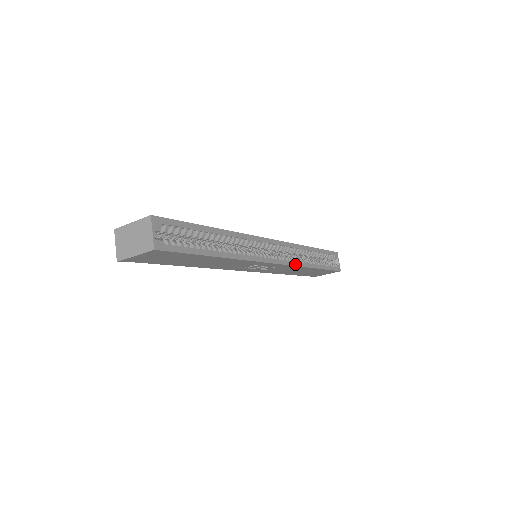
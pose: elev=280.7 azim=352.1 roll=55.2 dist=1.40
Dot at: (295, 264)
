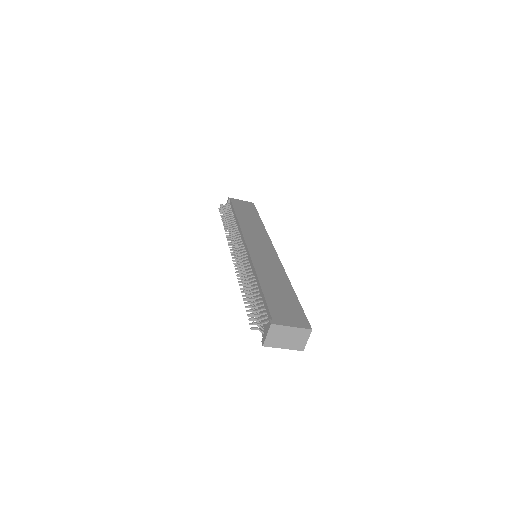
Dot at: occluded
